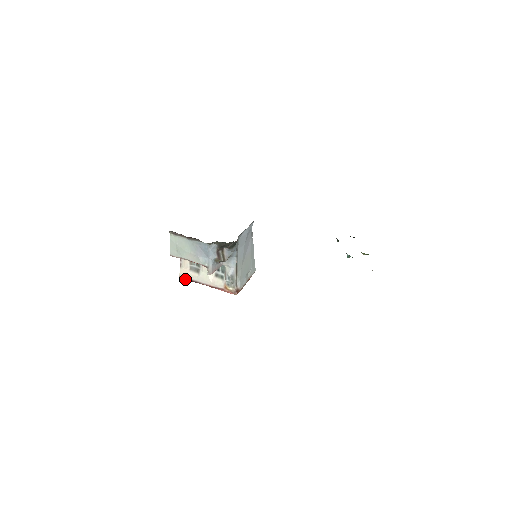
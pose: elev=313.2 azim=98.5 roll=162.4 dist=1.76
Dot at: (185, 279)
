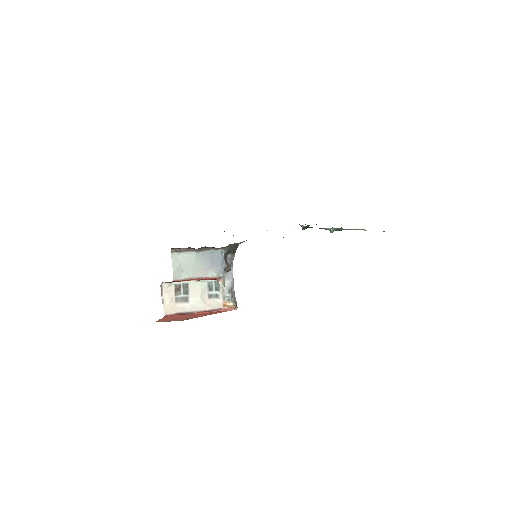
Dot at: (172, 315)
